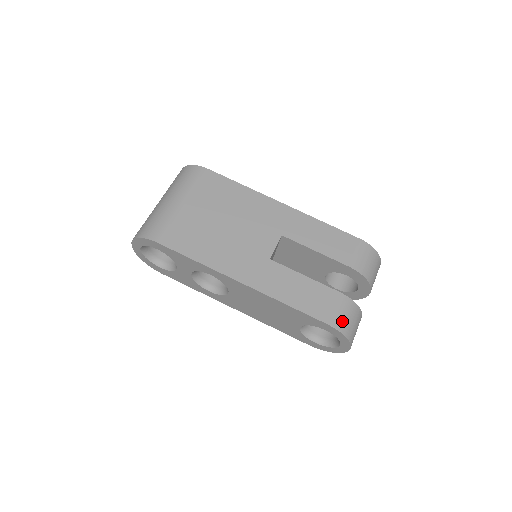
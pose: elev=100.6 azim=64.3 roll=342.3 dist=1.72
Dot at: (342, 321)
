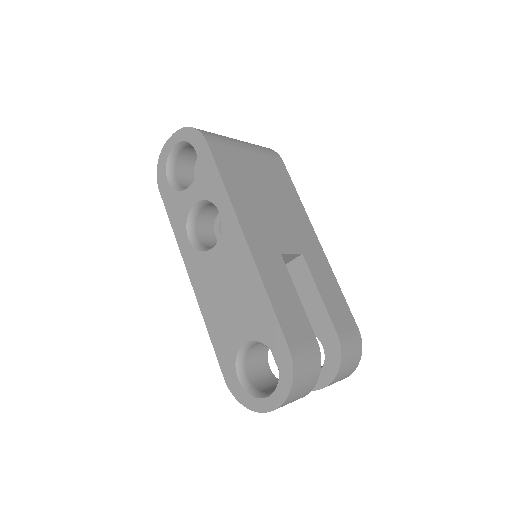
Dot at: (302, 364)
